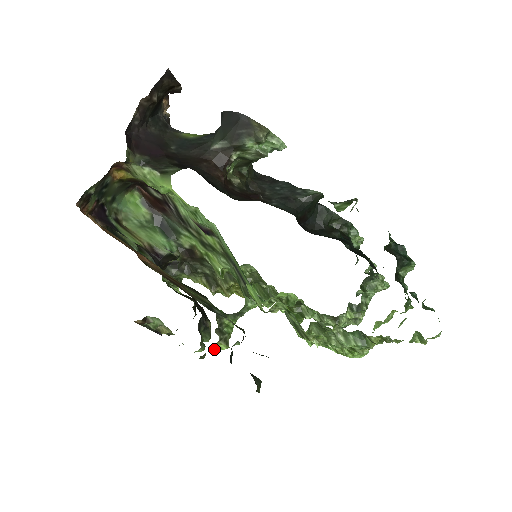
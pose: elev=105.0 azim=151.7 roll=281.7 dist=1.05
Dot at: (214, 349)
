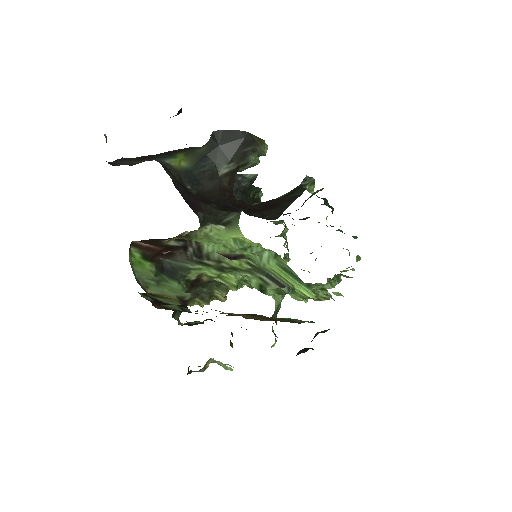
Dot at: occluded
